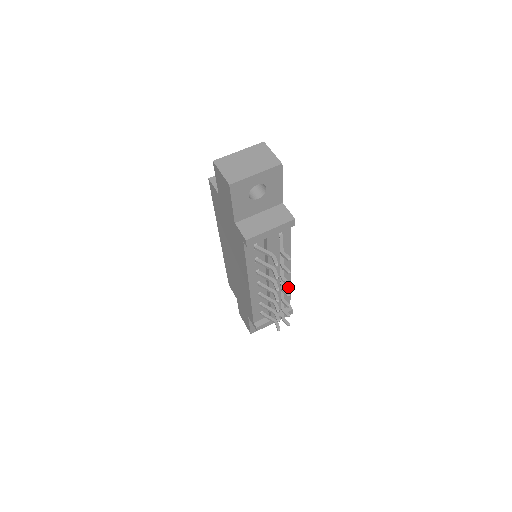
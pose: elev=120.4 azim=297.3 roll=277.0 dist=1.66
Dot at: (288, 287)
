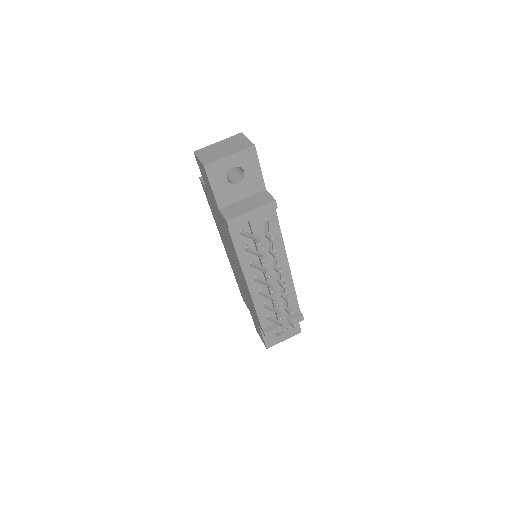
Dot at: (292, 287)
